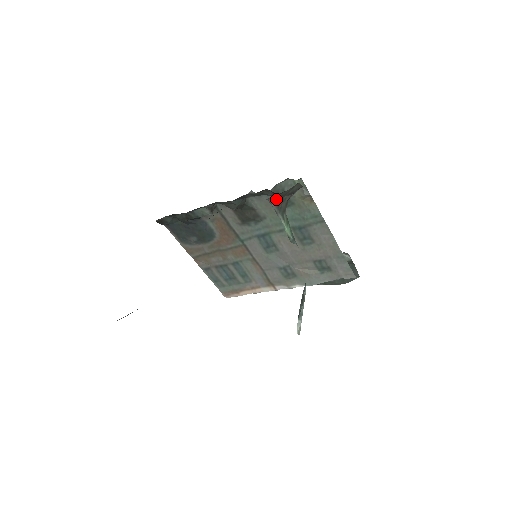
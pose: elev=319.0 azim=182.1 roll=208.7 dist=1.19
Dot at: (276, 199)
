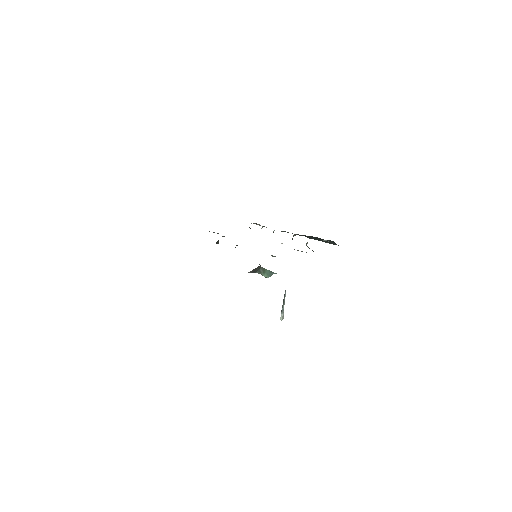
Dot at: (251, 271)
